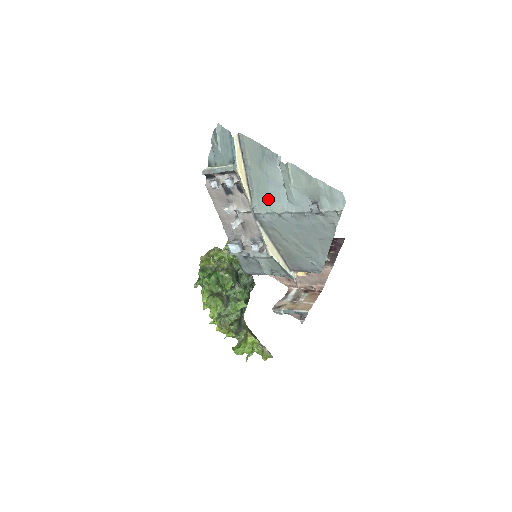
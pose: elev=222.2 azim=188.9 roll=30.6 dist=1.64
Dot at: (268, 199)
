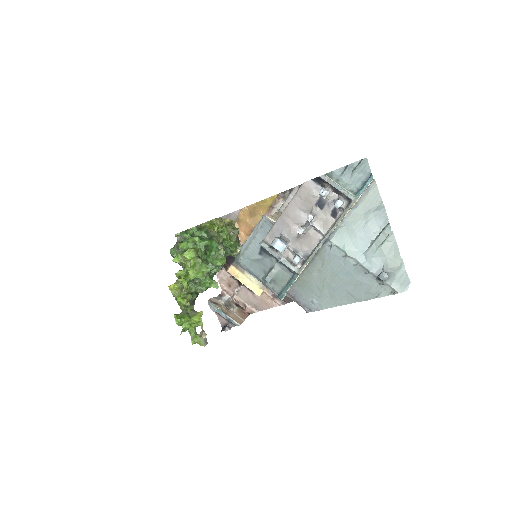
Dot at: (349, 239)
